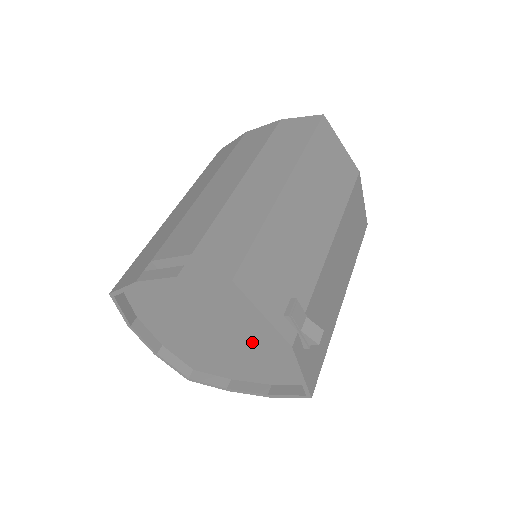
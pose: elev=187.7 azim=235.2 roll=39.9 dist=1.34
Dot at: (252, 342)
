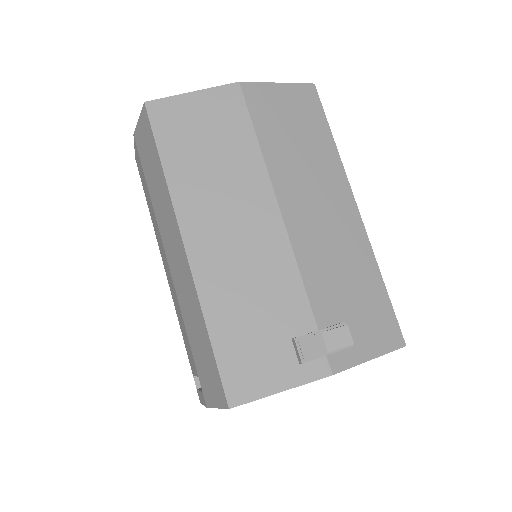
Dot at: occluded
